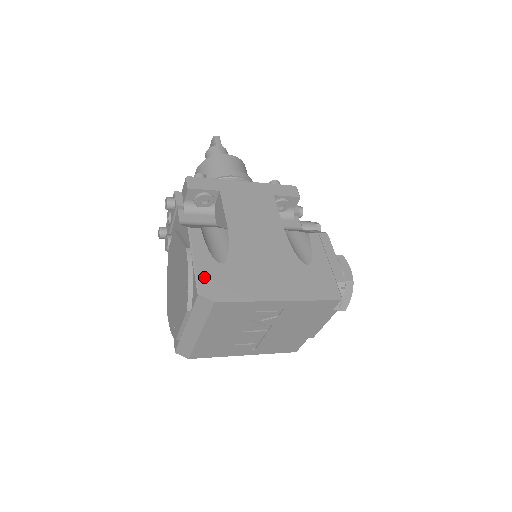
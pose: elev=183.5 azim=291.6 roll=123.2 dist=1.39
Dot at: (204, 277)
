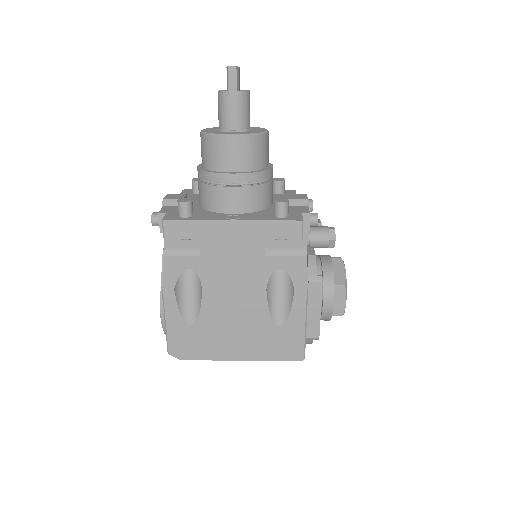
Dot at: (174, 339)
